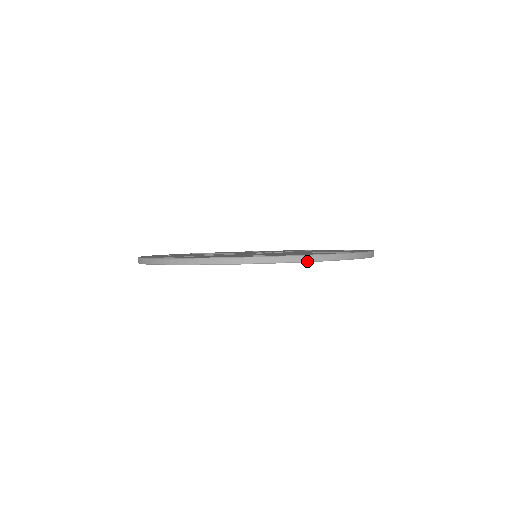
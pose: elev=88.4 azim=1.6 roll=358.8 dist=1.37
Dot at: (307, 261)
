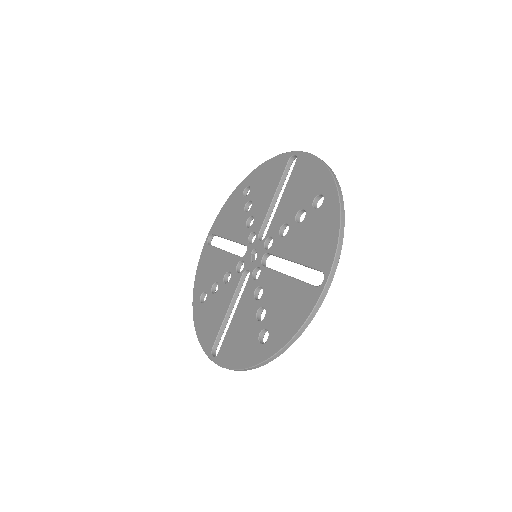
Dot at: occluded
